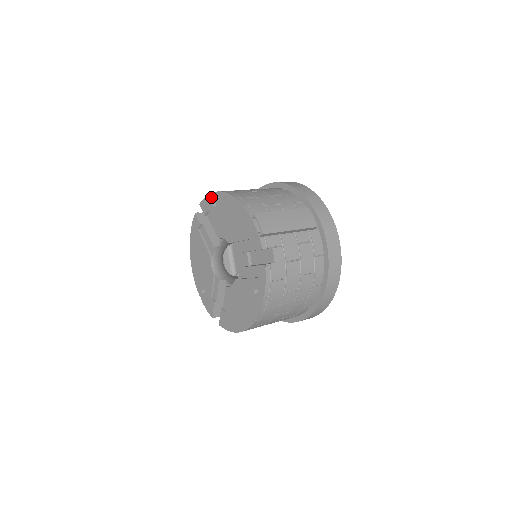
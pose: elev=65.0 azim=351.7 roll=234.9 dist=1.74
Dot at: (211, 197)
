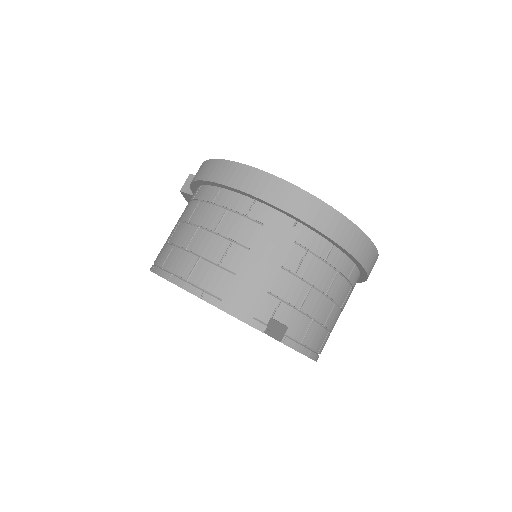
Dot at: occluded
